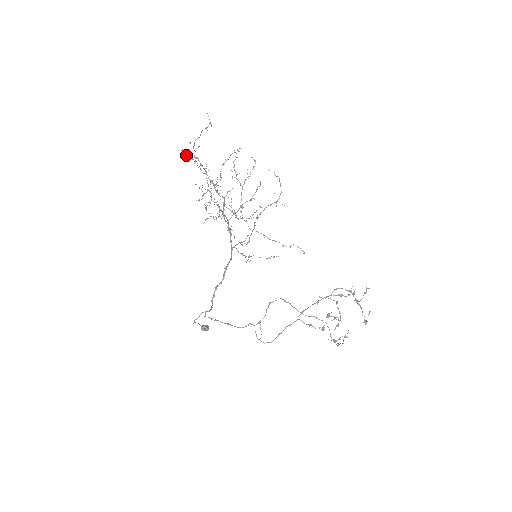
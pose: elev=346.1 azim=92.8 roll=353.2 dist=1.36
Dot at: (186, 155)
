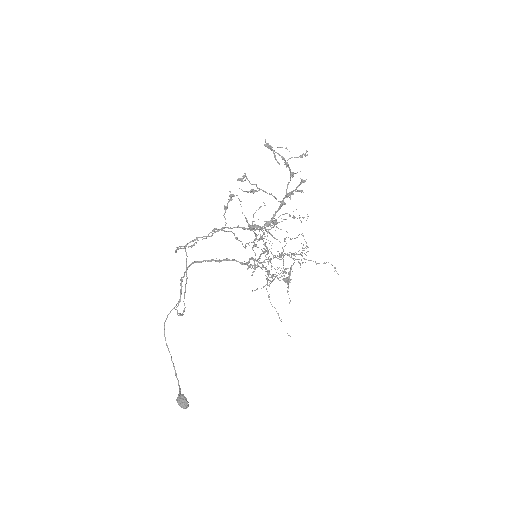
Dot at: occluded
